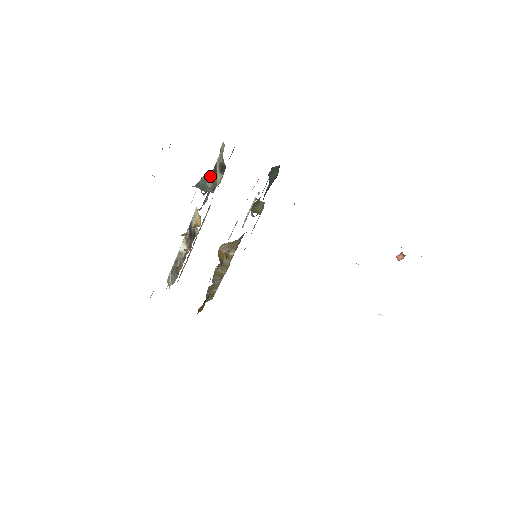
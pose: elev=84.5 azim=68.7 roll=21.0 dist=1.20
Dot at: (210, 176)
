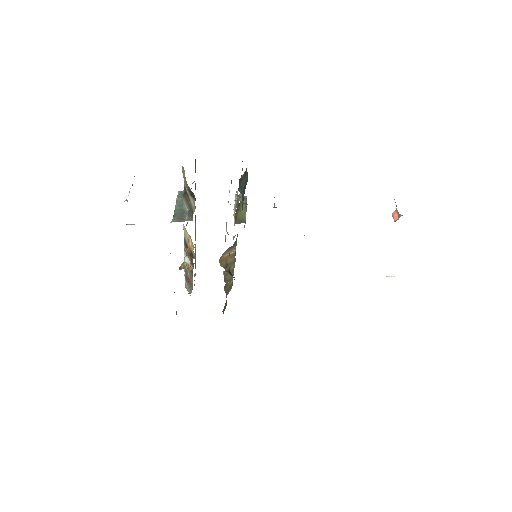
Dot at: (183, 198)
